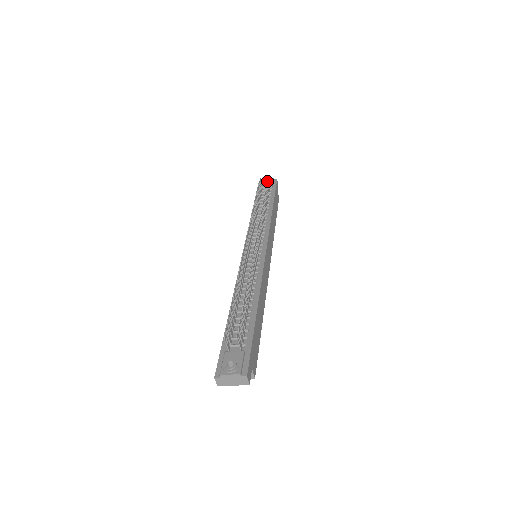
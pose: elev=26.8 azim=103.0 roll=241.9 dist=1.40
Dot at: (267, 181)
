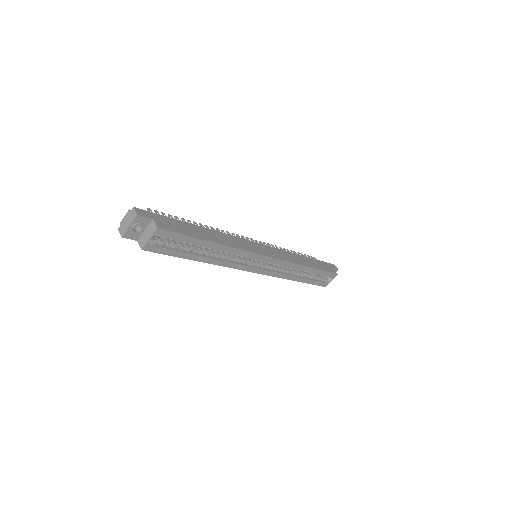
Dot at: (311, 257)
